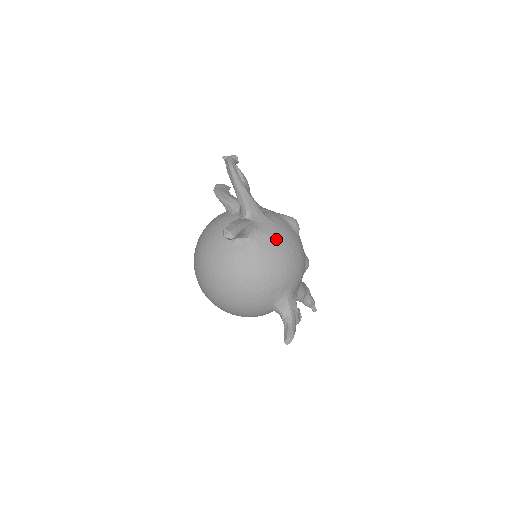
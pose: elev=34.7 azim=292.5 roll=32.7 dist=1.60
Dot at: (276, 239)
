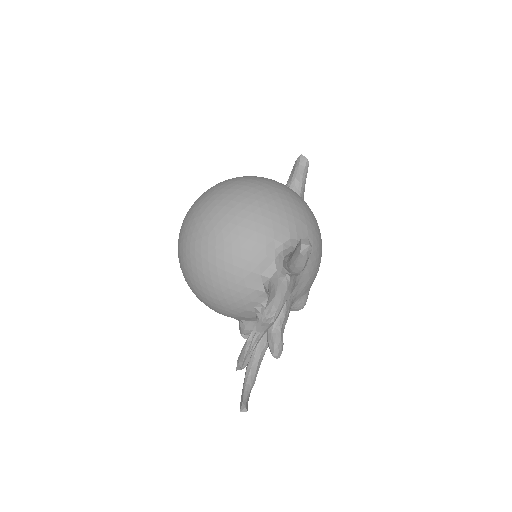
Dot at: occluded
